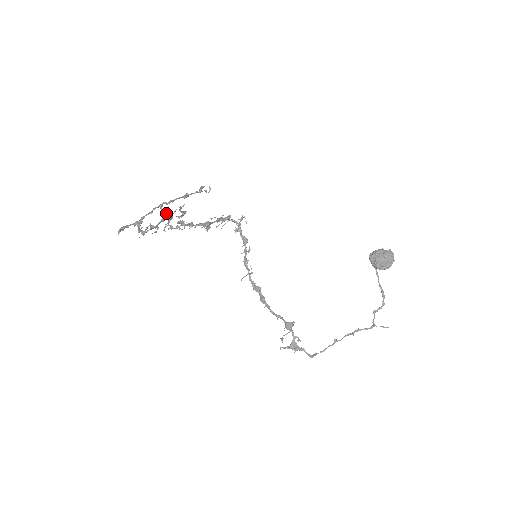
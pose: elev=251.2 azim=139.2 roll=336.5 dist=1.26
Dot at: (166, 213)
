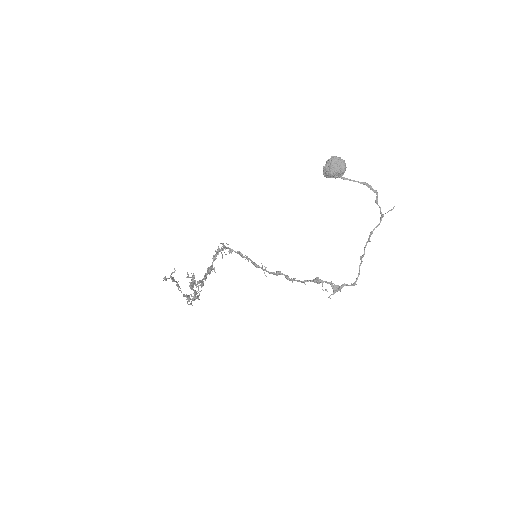
Dot at: occluded
